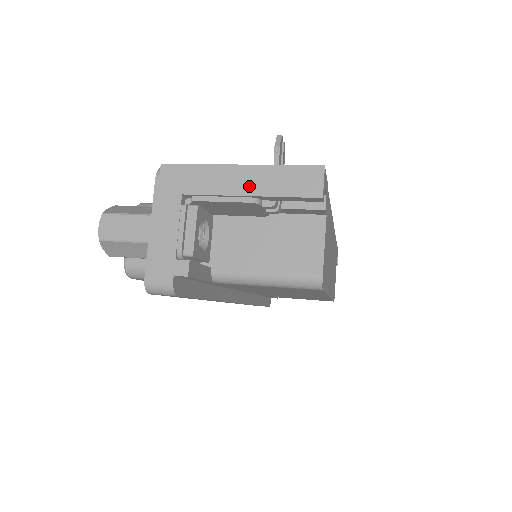
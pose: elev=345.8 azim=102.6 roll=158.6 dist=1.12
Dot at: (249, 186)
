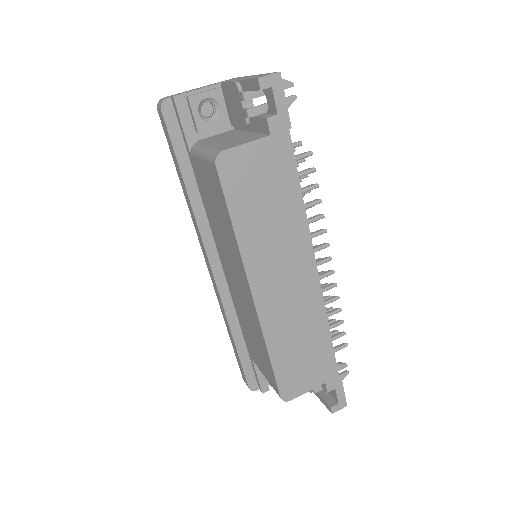
Dot at: (244, 78)
